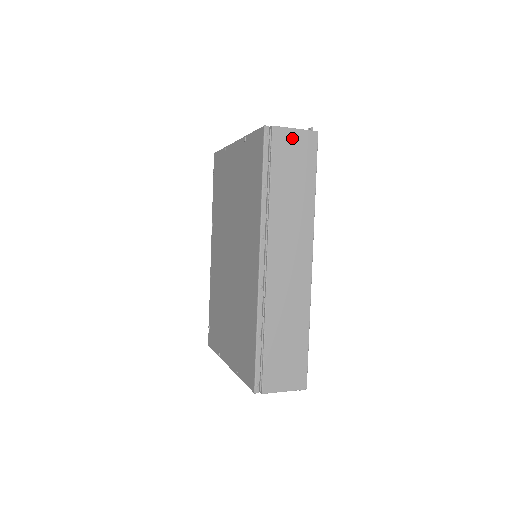
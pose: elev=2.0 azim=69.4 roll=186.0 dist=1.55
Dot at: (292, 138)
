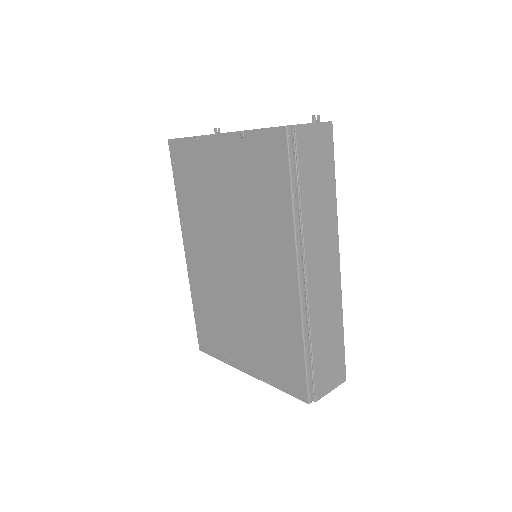
Dot at: (312, 135)
